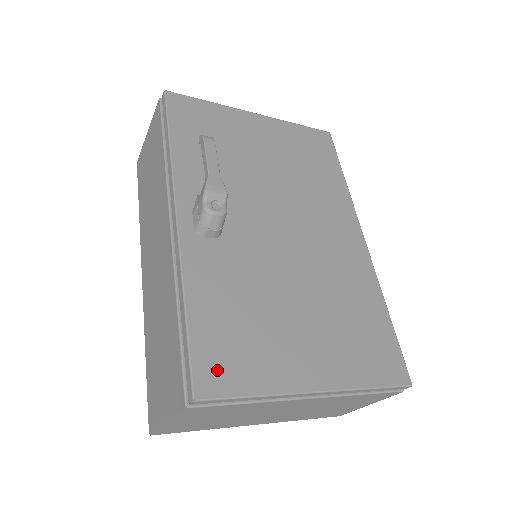
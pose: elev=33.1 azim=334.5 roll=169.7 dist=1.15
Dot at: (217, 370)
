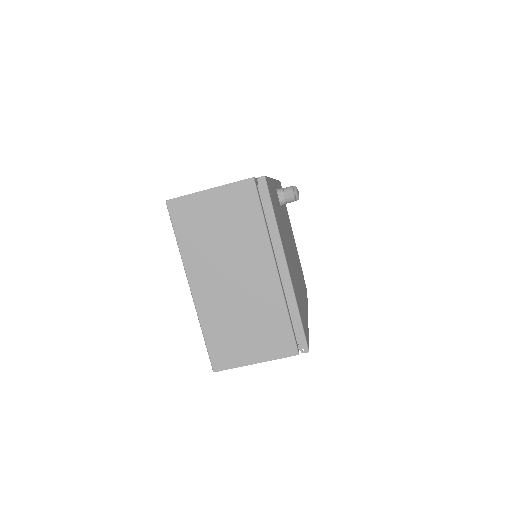
Dot at: (271, 193)
